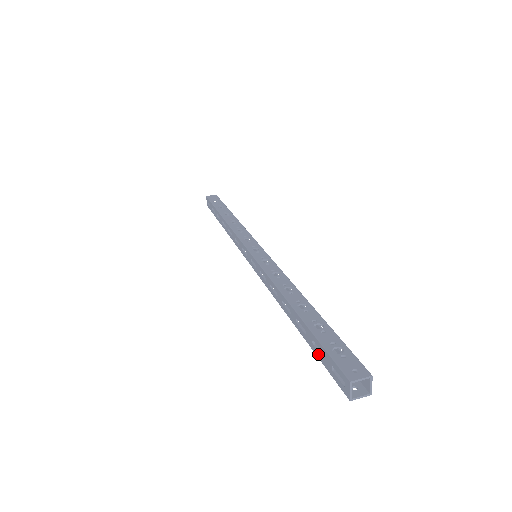
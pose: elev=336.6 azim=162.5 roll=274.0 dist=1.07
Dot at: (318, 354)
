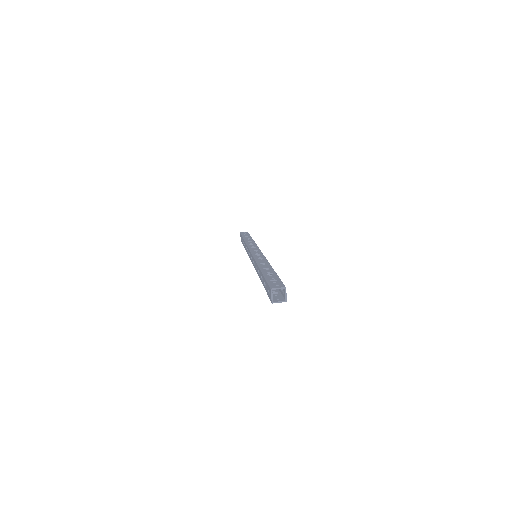
Dot at: (265, 288)
